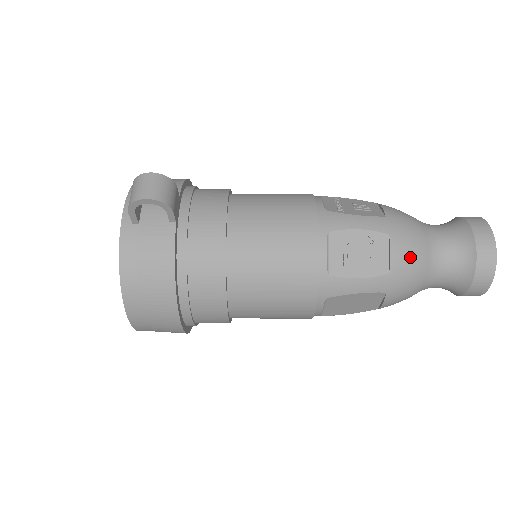
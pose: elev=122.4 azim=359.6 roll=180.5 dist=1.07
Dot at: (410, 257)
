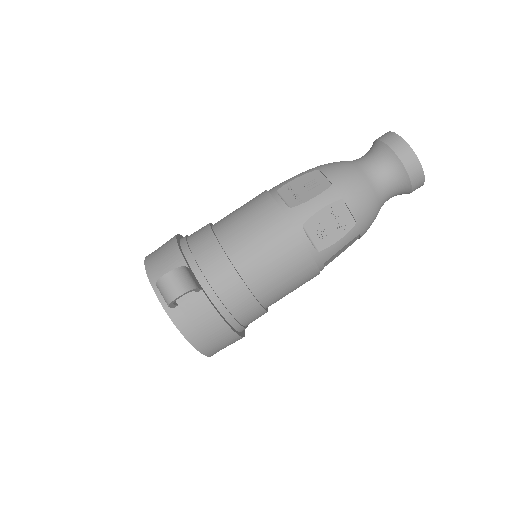
Dot at: (364, 203)
